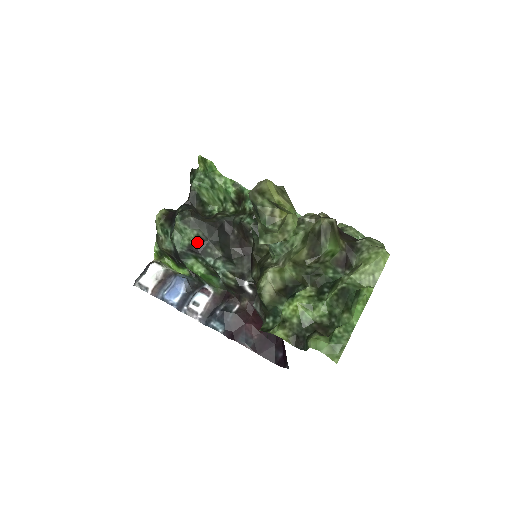
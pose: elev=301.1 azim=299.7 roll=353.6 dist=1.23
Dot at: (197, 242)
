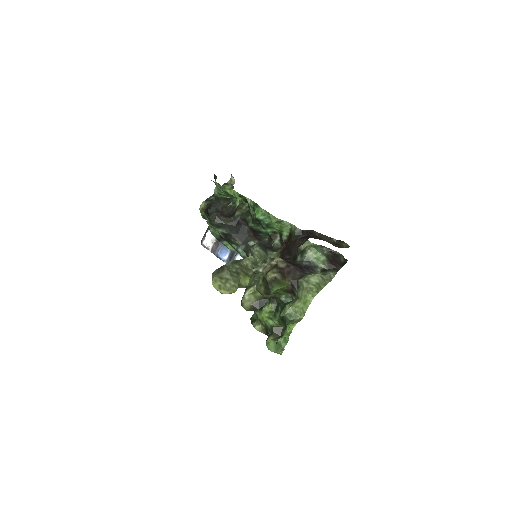
Dot at: (224, 235)
